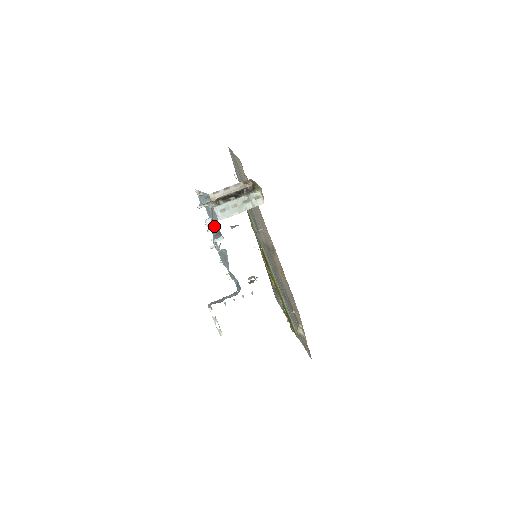
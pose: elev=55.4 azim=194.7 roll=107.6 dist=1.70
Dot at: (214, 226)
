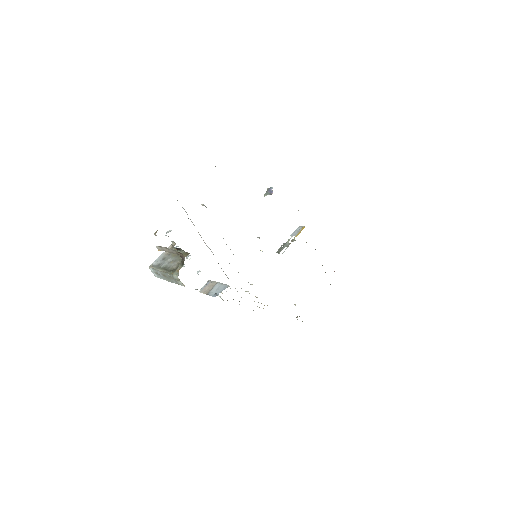
Dot at: occluded
